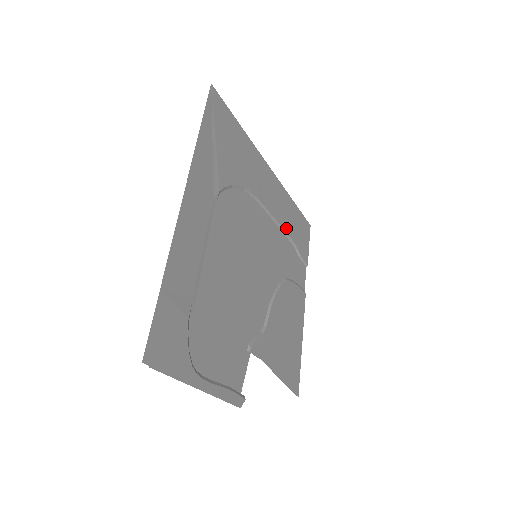
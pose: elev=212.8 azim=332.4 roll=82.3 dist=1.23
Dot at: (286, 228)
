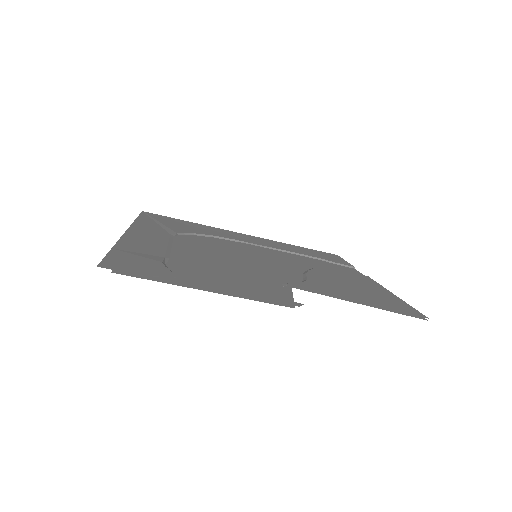
Dot at: (295, 252)
